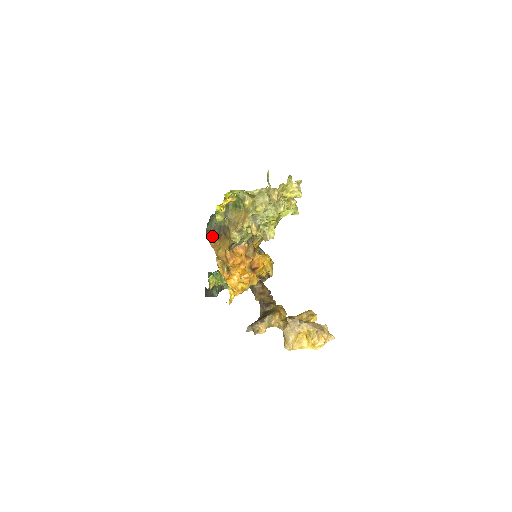
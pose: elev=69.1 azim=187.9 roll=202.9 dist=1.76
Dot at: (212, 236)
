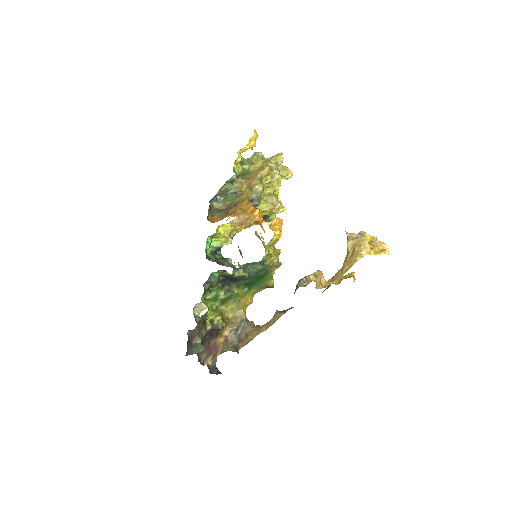
Dot at: (214, 219)
